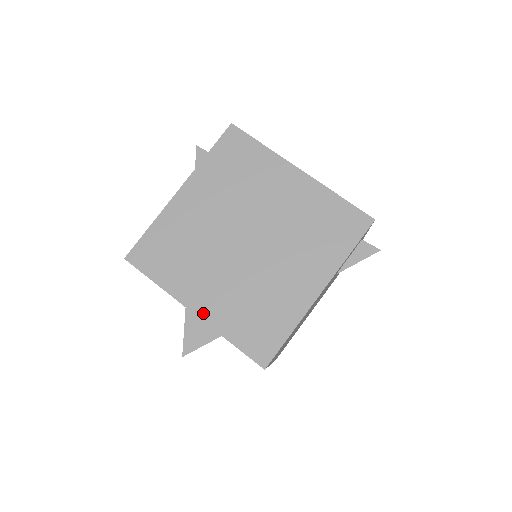
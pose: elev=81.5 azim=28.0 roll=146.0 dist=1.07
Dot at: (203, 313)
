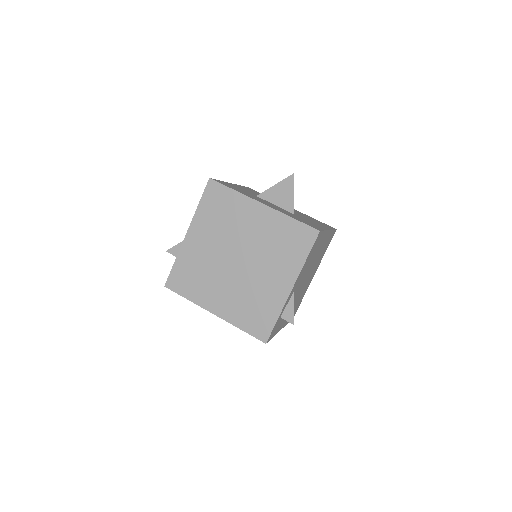
Dot at: occluded
